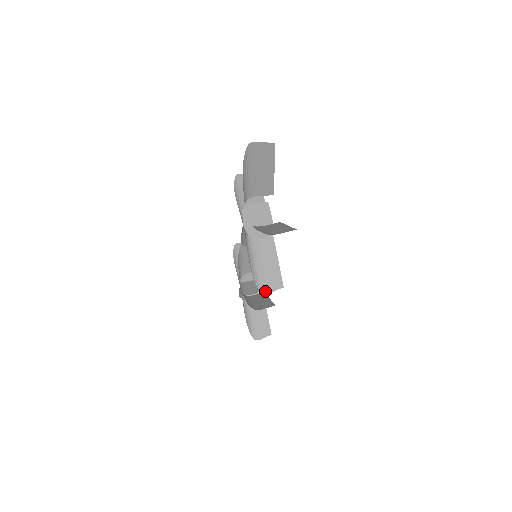
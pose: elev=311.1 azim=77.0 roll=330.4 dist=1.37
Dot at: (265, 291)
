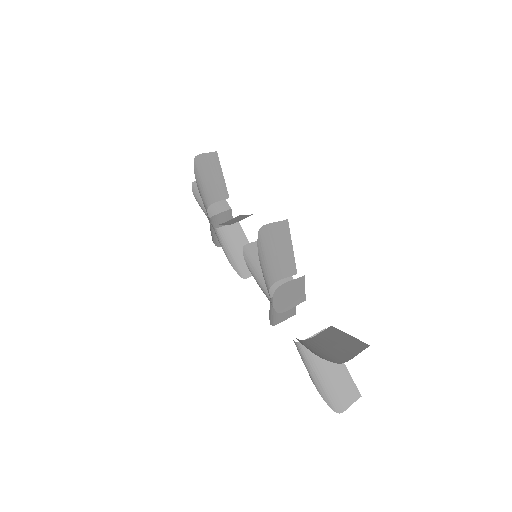
Dot at: (278, 323)
